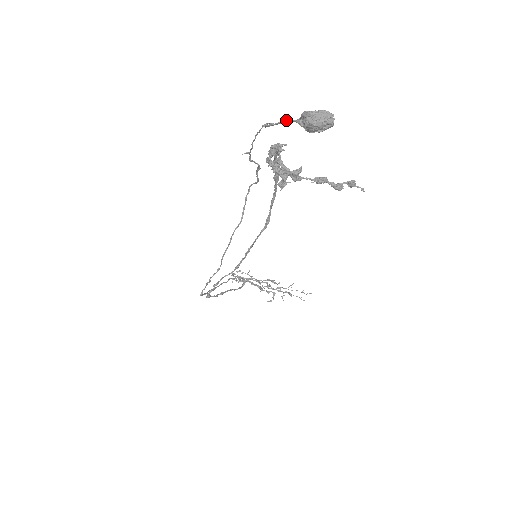
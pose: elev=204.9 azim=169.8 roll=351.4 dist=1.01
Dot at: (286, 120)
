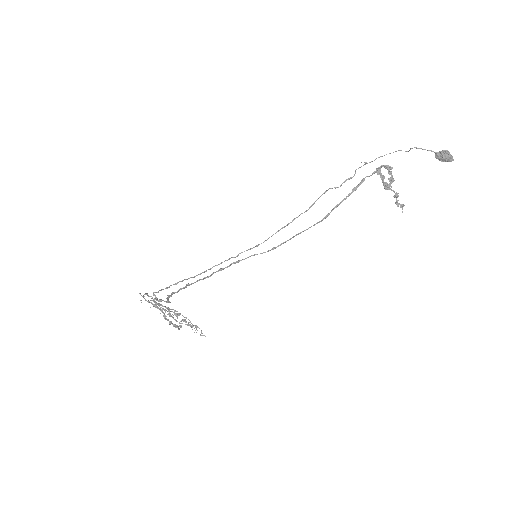
Dot at: (430, 150)
